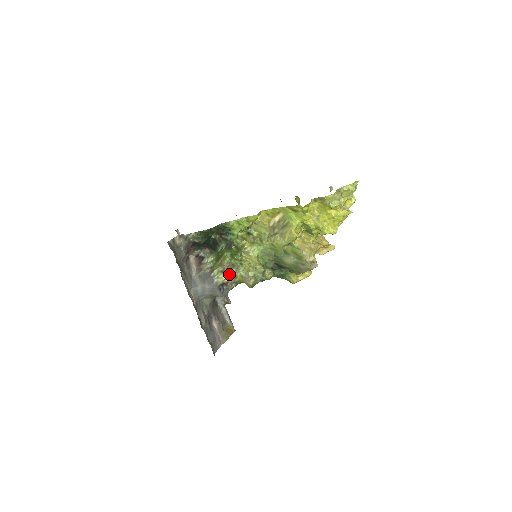
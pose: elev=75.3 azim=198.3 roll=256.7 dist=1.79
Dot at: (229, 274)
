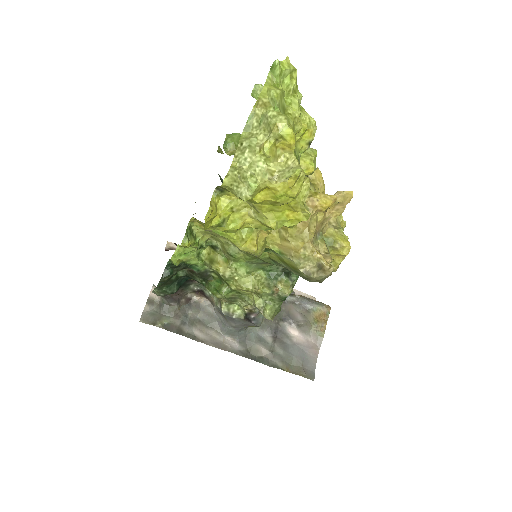
Dot at: (240, 306)
